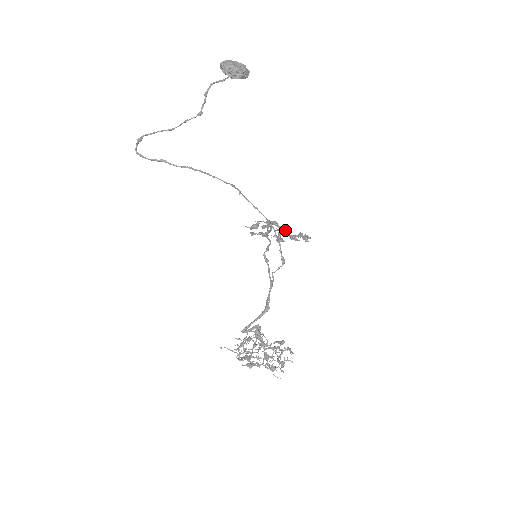
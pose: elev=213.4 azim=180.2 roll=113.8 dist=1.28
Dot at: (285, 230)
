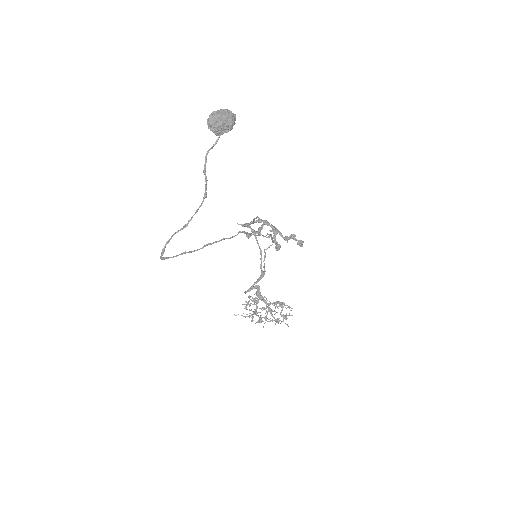
Dot at: (277, 230)
